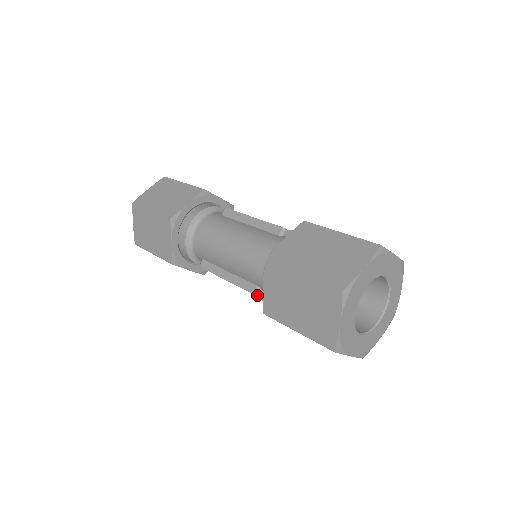
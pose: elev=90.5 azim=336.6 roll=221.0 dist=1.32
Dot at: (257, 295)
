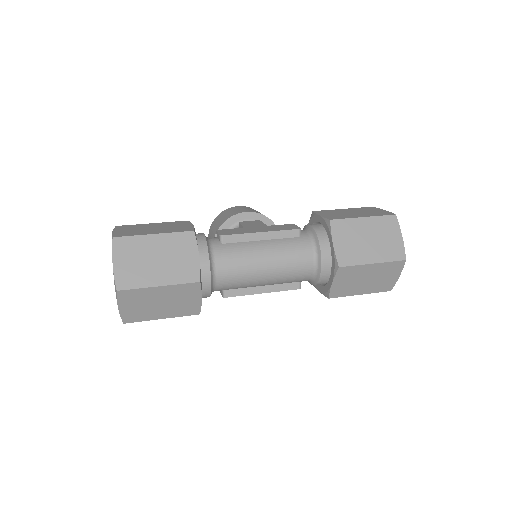
Dot at: occluded
